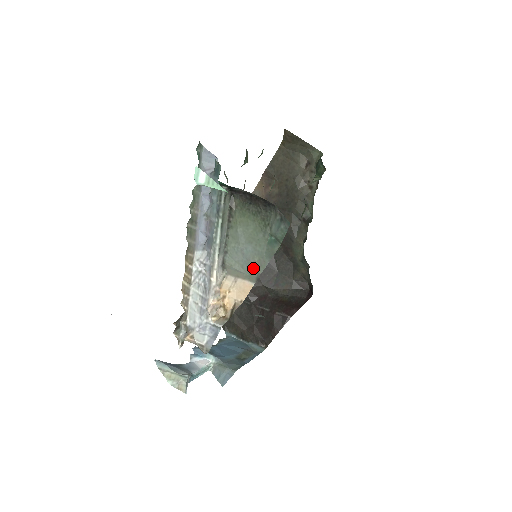
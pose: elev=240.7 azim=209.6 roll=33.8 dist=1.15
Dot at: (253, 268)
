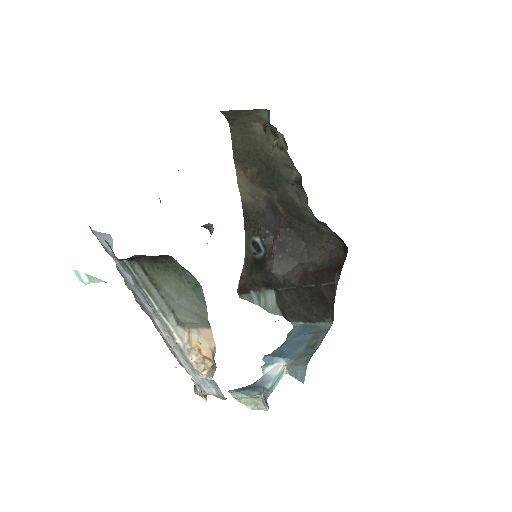
Dot at: (200, 317)
